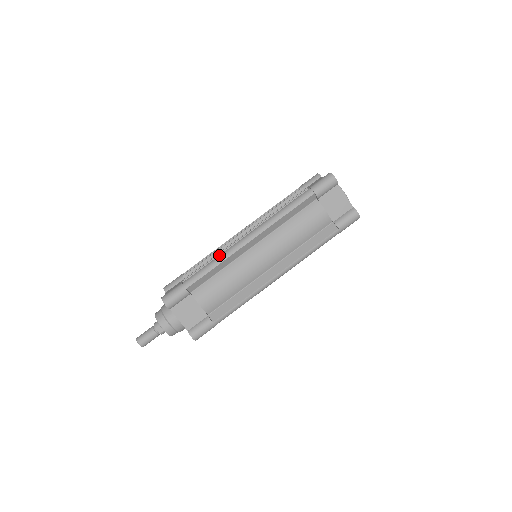
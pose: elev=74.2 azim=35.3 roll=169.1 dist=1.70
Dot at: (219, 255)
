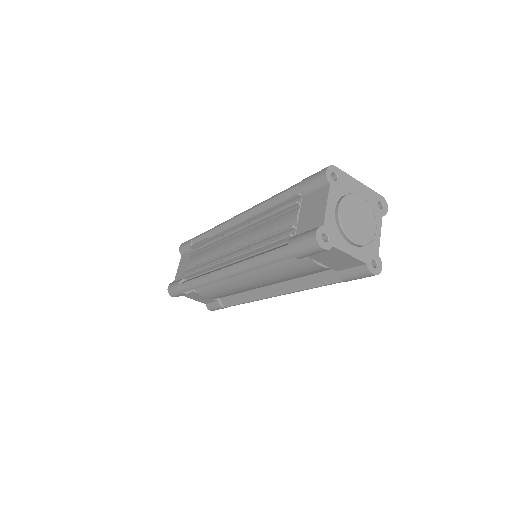
Dot at: (202, 276)
